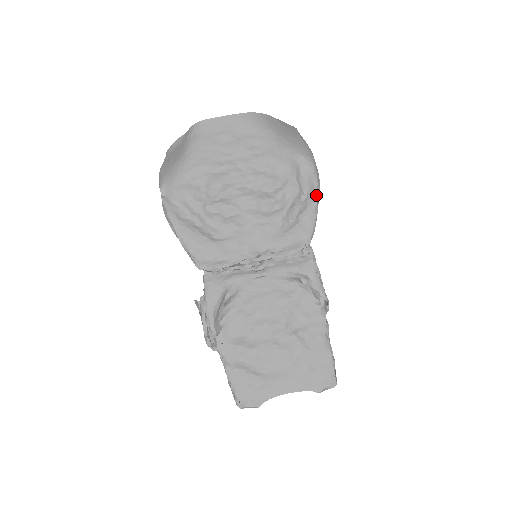
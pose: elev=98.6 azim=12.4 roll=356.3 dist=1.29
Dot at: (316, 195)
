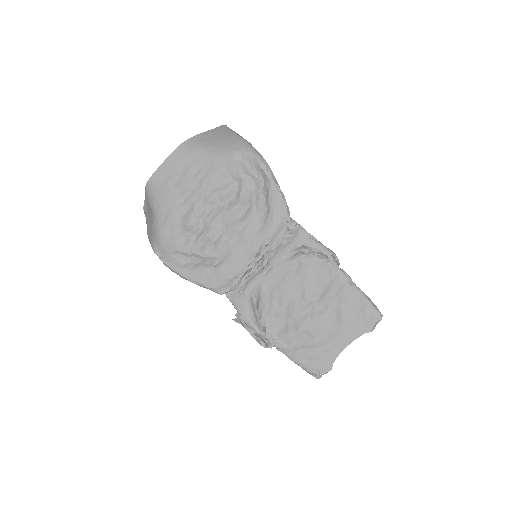
Dot at: (270, 176)
